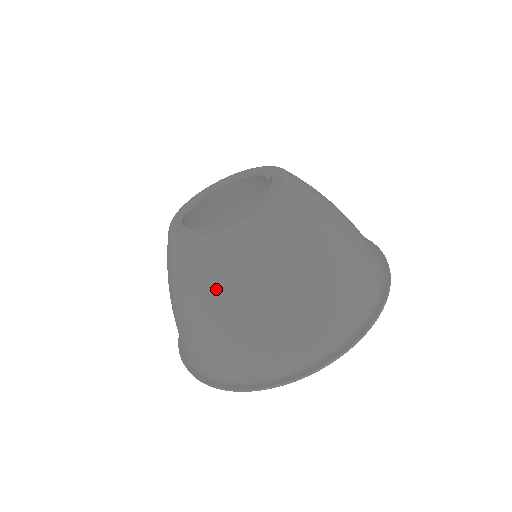
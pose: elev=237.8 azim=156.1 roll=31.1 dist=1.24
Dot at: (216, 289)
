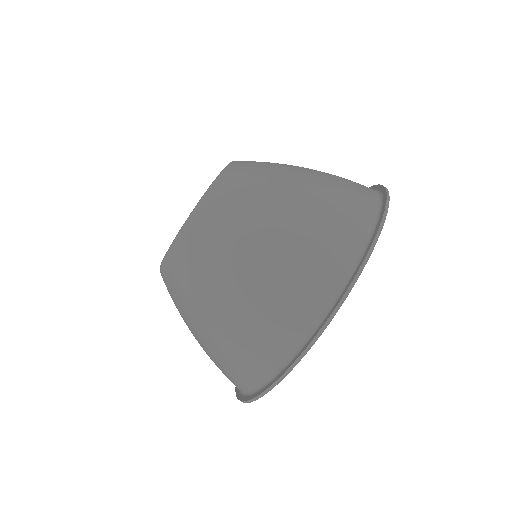
Dot at: (217, 260)
